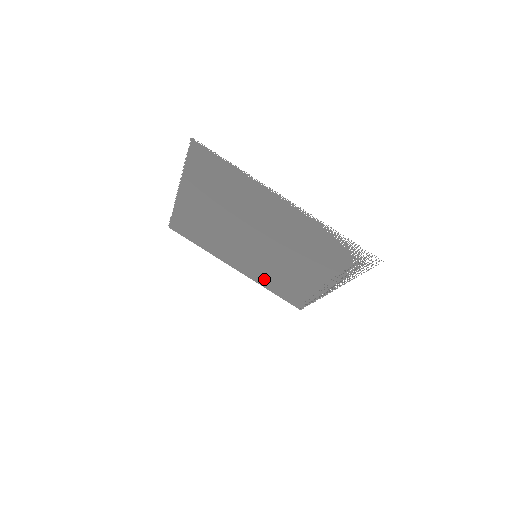
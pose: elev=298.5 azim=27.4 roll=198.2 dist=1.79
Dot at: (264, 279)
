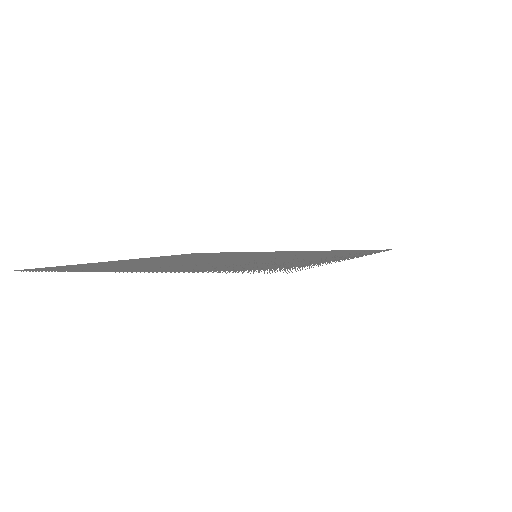
Dot at: occluded
